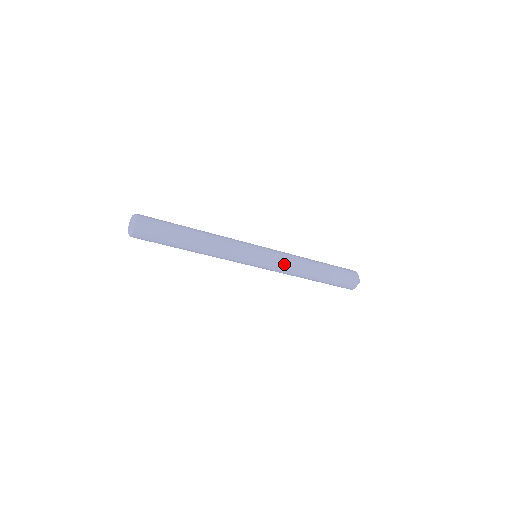
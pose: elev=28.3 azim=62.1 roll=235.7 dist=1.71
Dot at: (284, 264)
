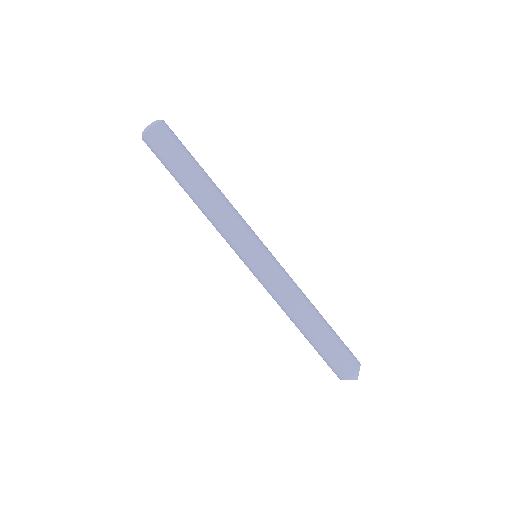
Dot at: (288, 276)
